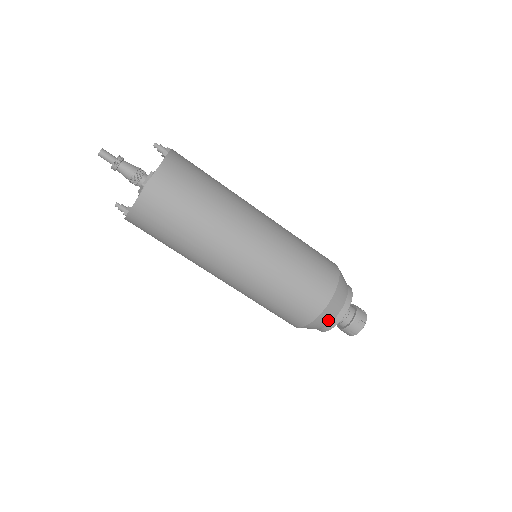
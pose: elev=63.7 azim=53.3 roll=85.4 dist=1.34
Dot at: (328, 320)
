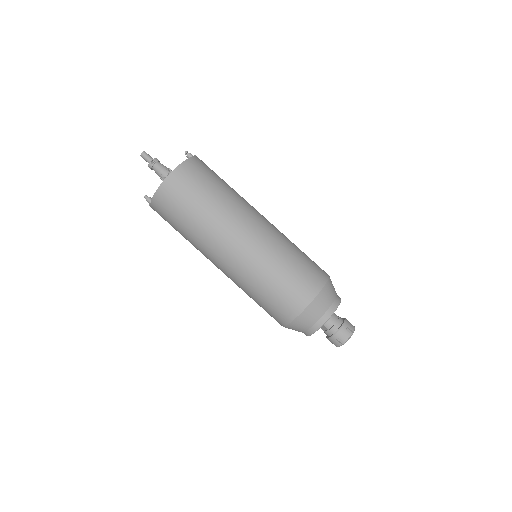
Dot at: (317, 315)
